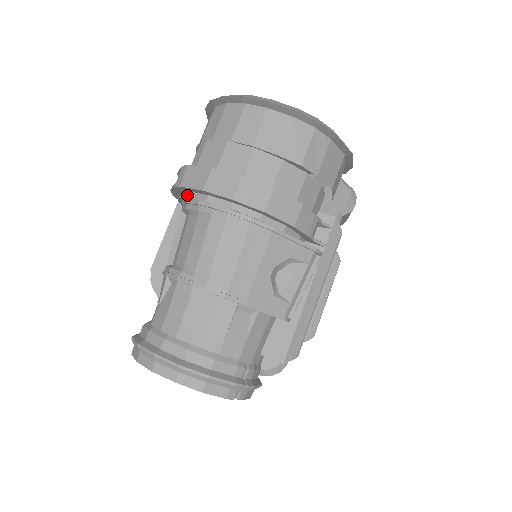
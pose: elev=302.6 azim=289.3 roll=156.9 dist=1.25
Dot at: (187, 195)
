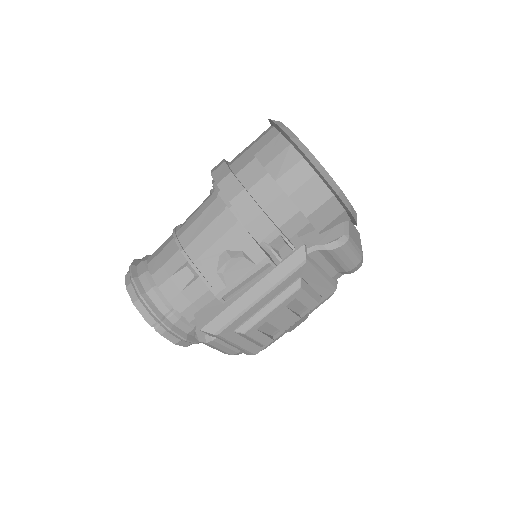
Dot at: occluded
